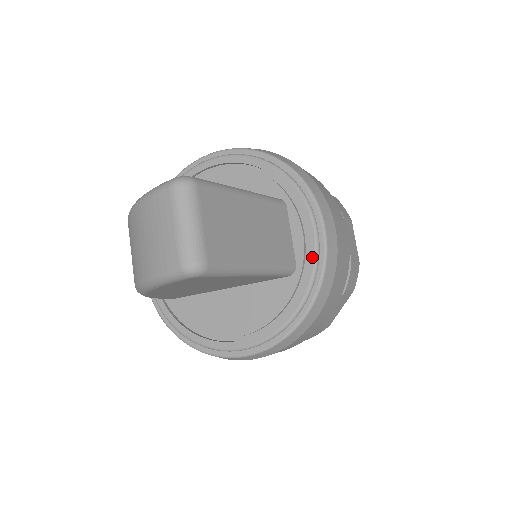
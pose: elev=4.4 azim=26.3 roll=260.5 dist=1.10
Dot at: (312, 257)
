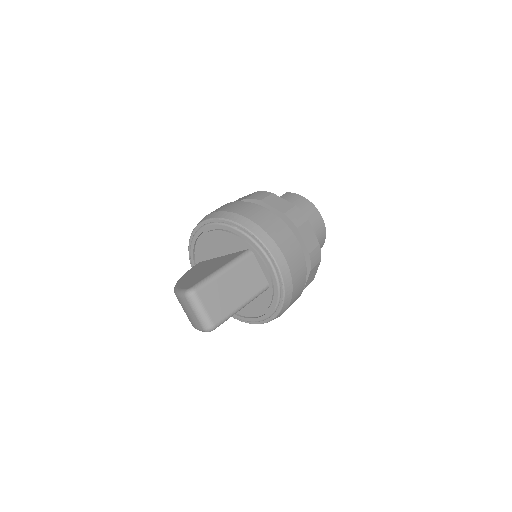
Dot at: (275, 280)
